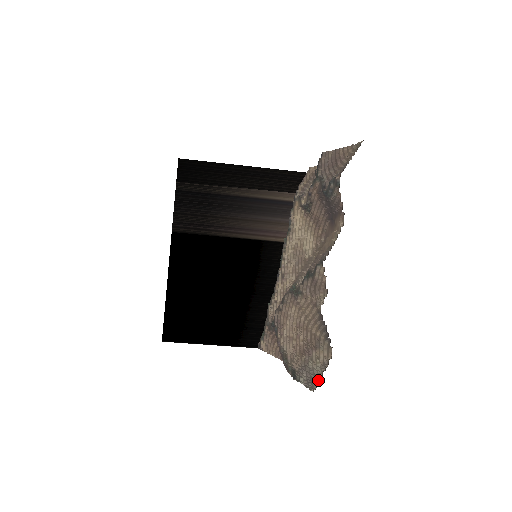
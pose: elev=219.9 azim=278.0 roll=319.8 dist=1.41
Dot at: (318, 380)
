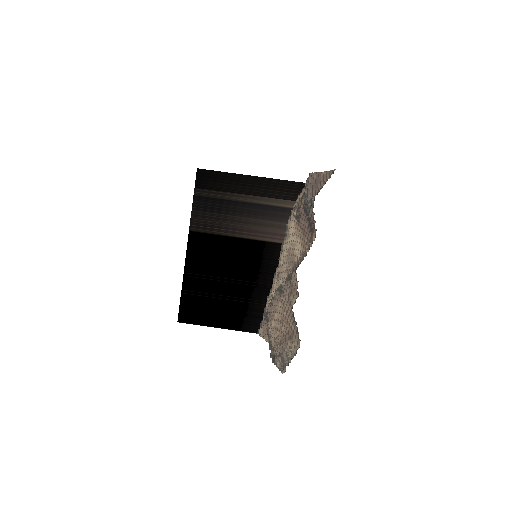
Dot at: (287, 365)
